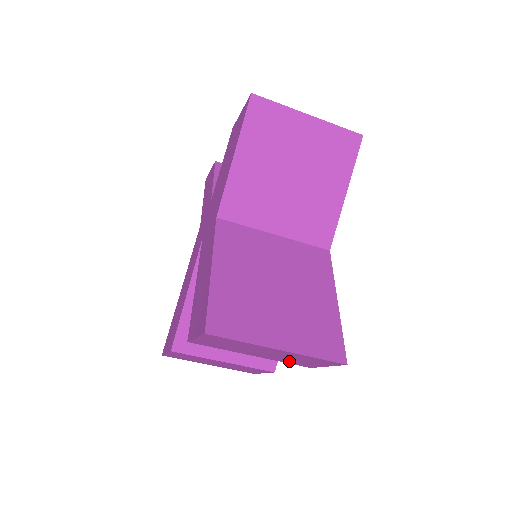
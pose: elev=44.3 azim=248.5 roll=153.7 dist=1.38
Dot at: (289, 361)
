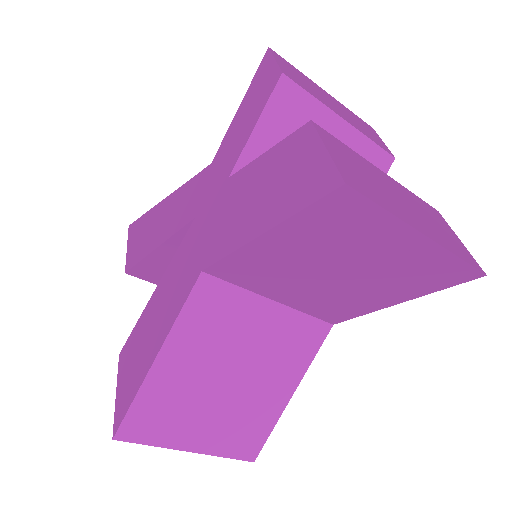
Dot at: occluded
